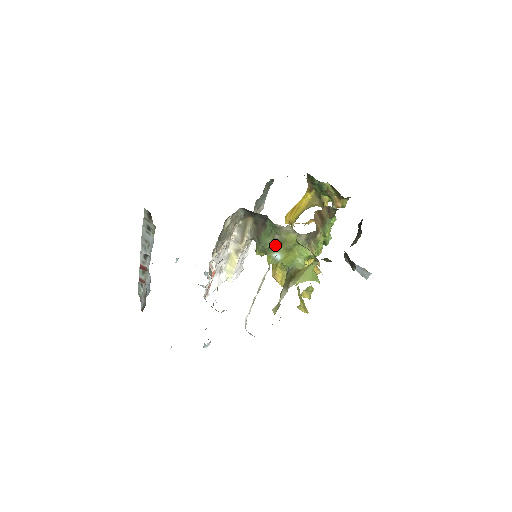
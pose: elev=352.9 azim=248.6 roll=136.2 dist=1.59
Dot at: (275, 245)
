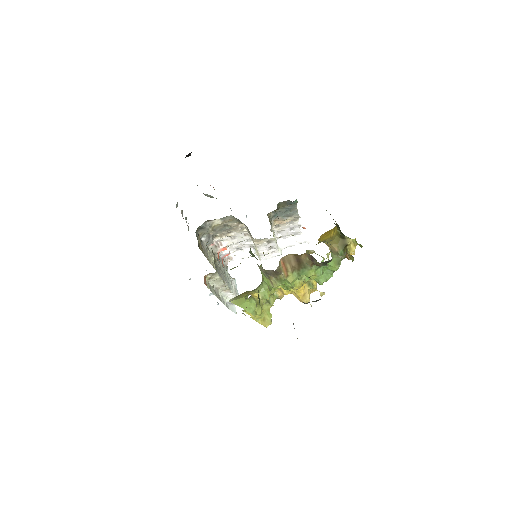
Dot at: (257, 259)
